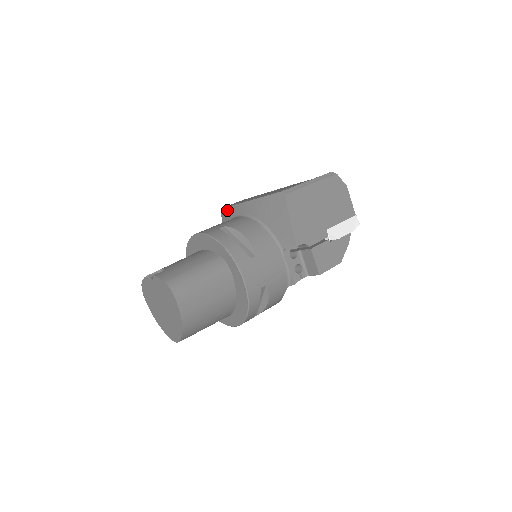
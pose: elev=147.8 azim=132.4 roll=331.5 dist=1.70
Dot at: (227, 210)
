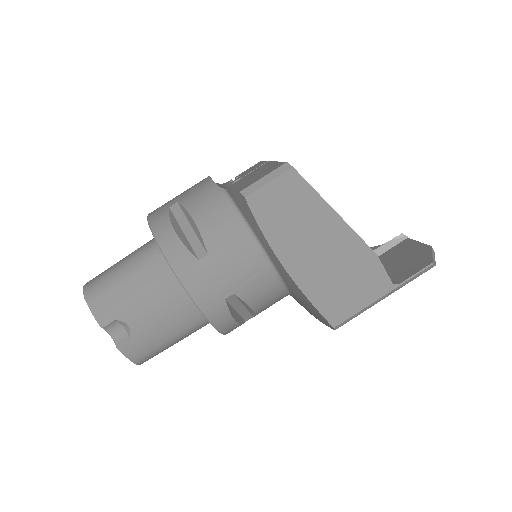
Dot at: (251, 218)
